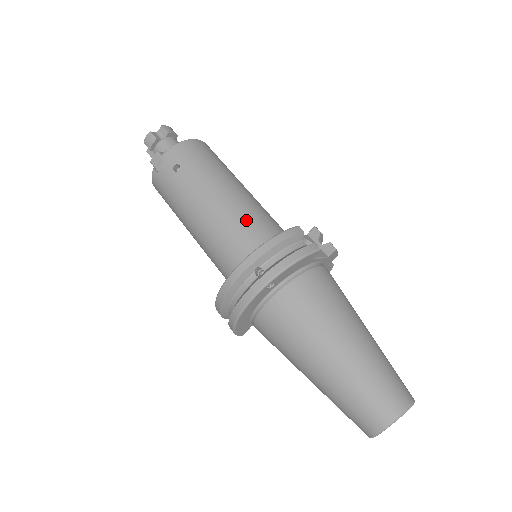
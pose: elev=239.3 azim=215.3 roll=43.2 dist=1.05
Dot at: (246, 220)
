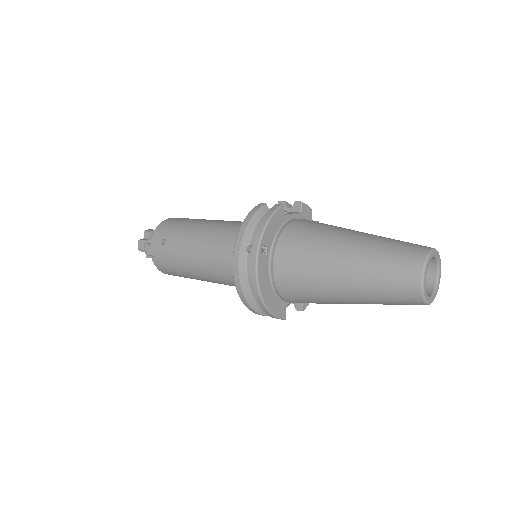
Dot at: (227, 232)
